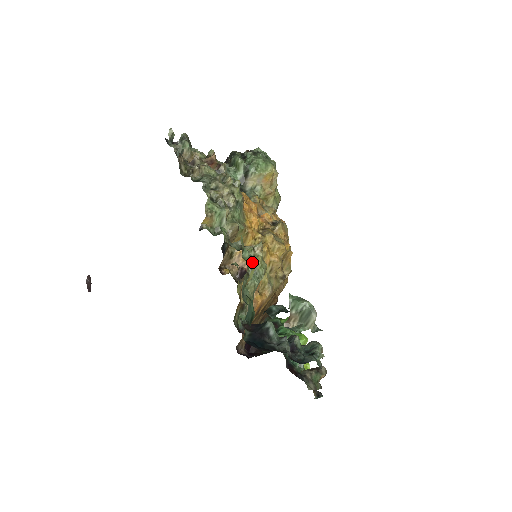
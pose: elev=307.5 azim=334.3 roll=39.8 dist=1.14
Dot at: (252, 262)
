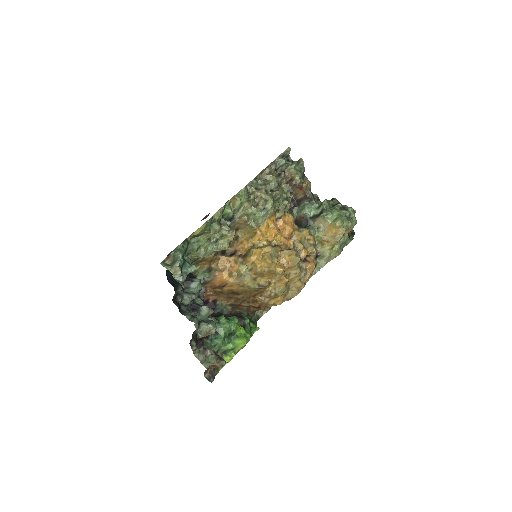
Dot at: (220, 237)
